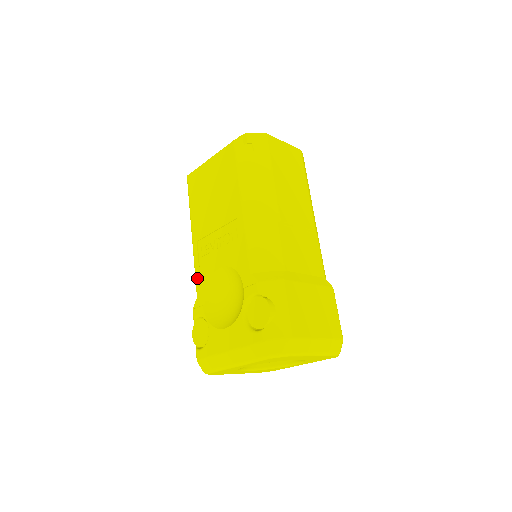
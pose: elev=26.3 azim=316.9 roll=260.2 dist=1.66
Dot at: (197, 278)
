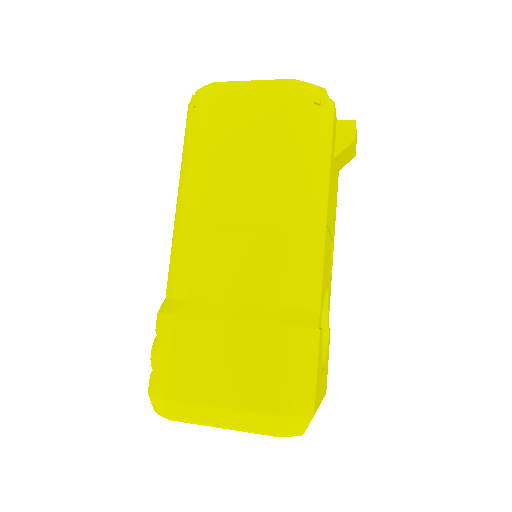
Dot at: occluded
